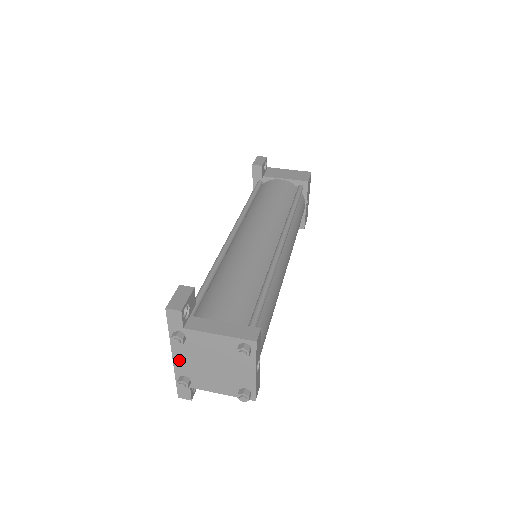
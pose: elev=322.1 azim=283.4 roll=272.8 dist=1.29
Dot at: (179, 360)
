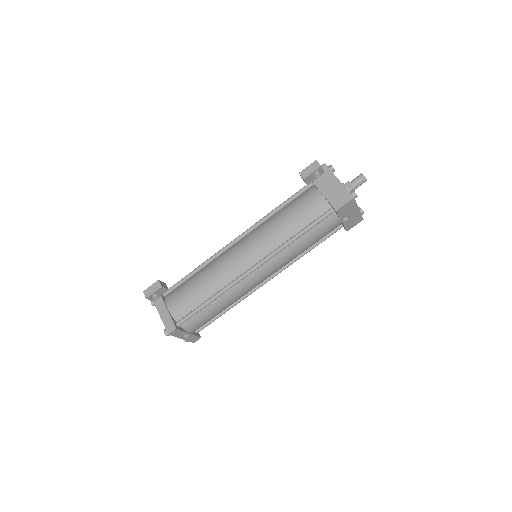
Dot at: occluded
